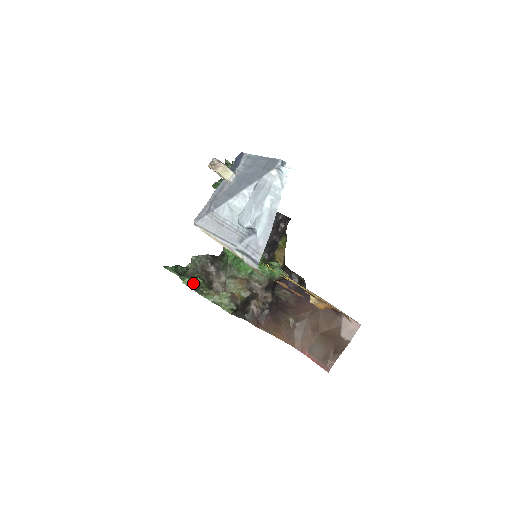
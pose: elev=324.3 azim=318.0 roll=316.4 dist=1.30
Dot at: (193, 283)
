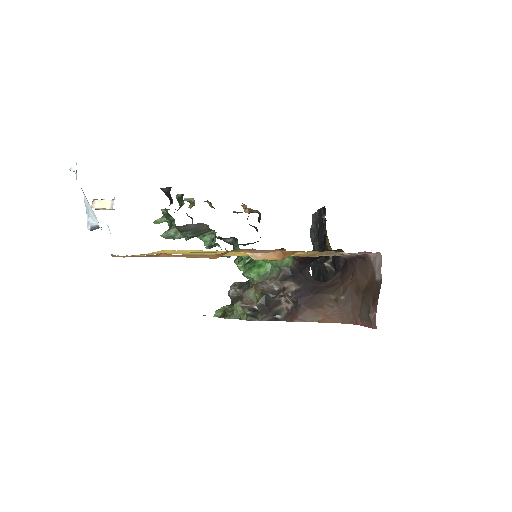
Dot at: (220, 312)
